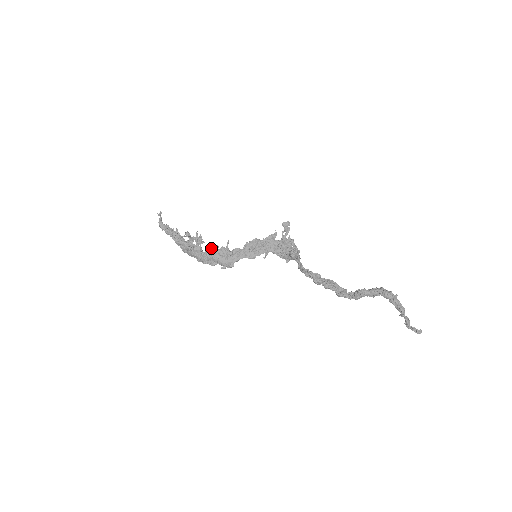
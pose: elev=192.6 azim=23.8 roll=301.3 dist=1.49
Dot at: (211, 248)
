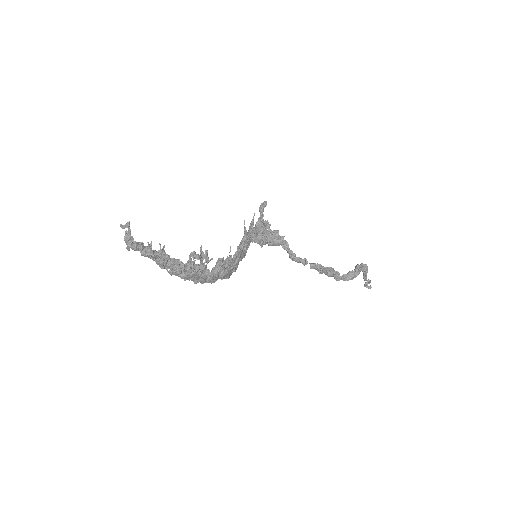
Dot at: (219, 263)
